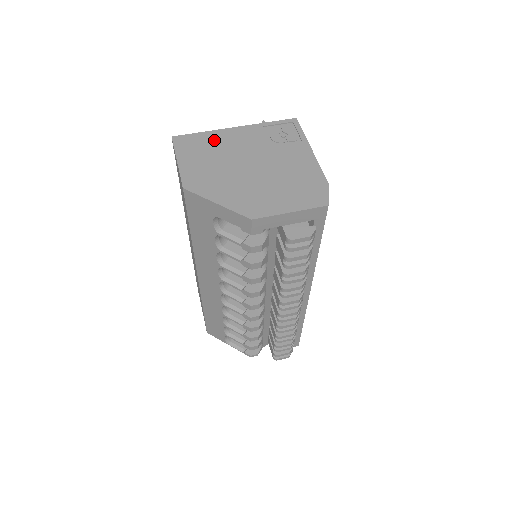
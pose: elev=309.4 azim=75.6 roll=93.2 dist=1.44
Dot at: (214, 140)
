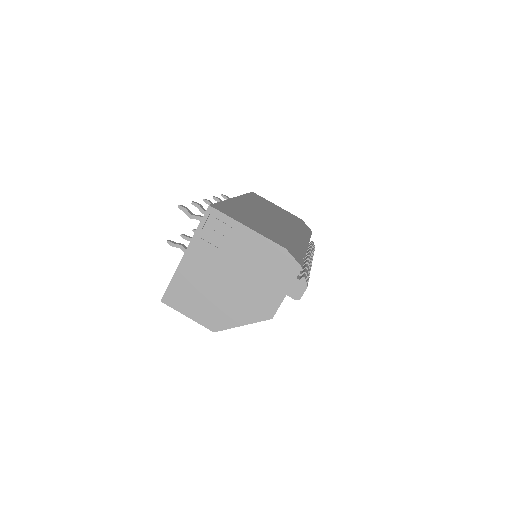
Dot at: (186, 280)
